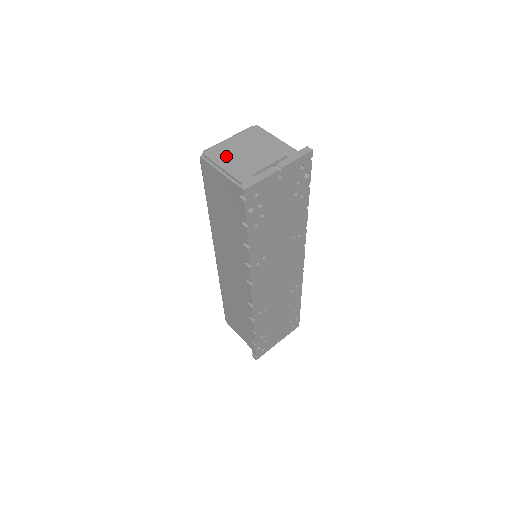
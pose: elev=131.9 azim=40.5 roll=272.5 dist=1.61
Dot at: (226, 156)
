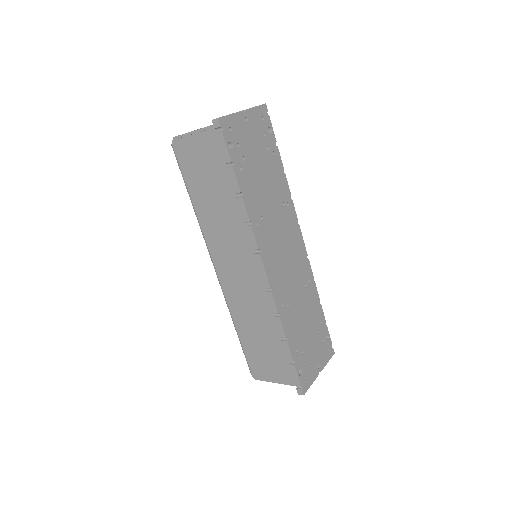
Dot at: occluded
